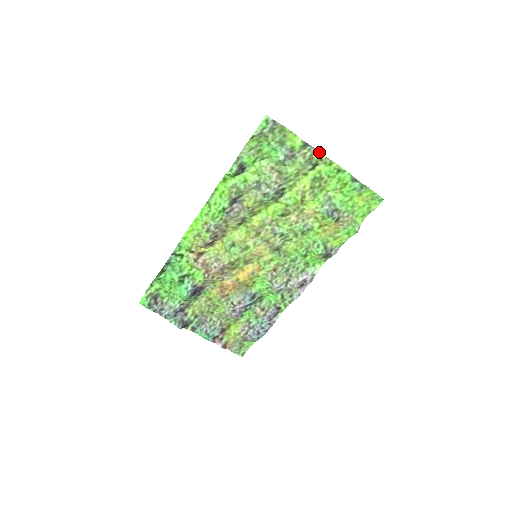
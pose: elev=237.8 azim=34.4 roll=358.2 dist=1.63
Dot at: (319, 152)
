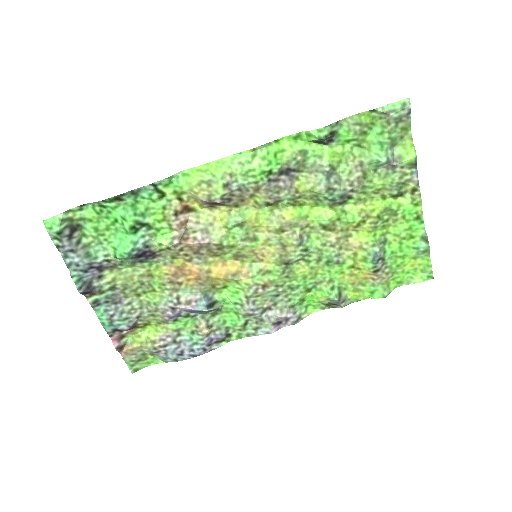
Dot at: (418, 183)
